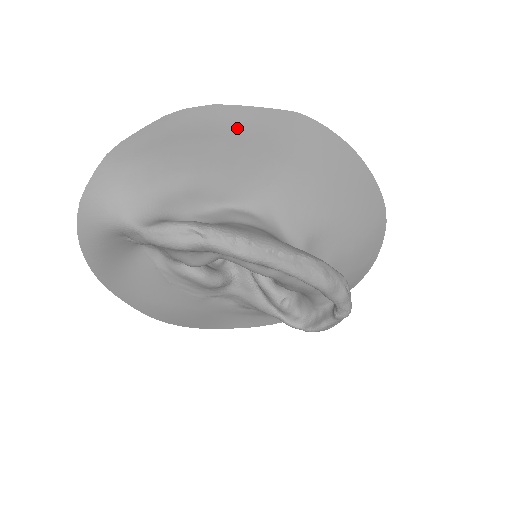
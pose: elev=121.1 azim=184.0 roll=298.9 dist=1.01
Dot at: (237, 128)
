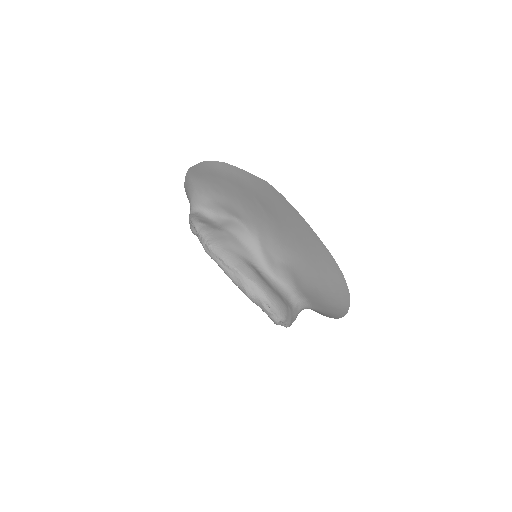
Dot at: (237, 179)
